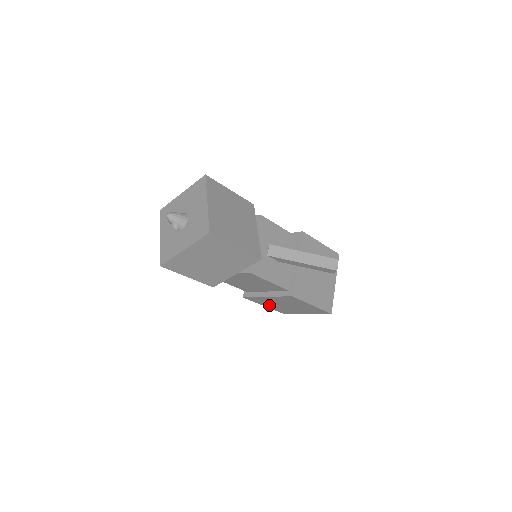
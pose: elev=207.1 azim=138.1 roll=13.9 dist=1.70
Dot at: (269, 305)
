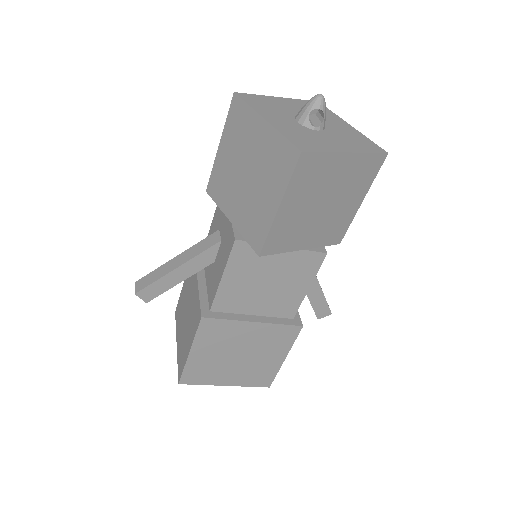
Dot at: (204, 351)
